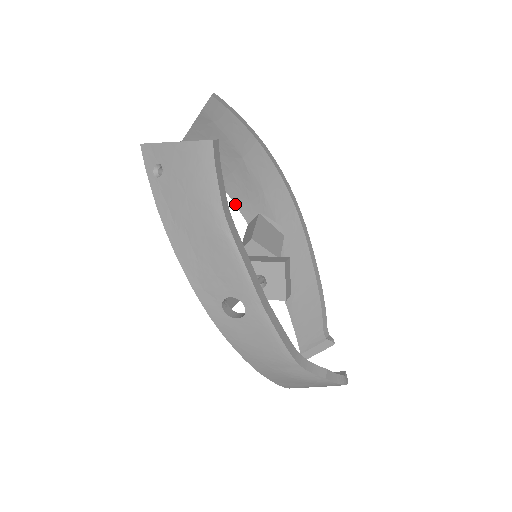
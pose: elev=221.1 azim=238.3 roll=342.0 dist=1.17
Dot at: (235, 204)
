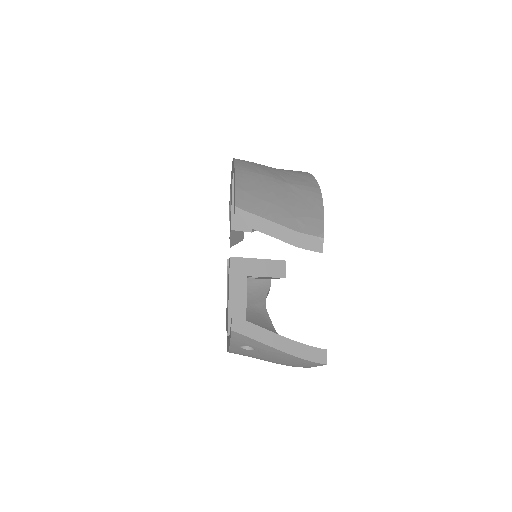
Dot at: occluded
